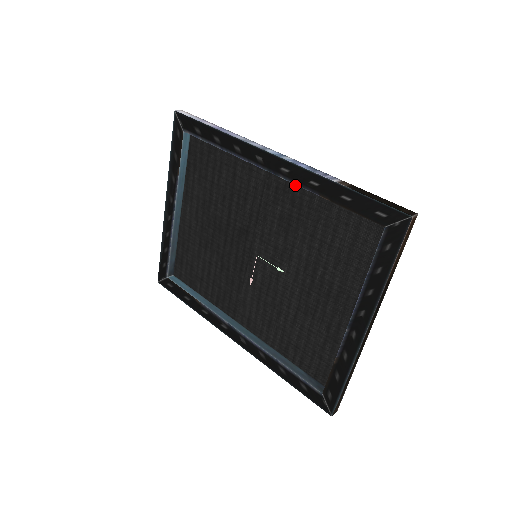
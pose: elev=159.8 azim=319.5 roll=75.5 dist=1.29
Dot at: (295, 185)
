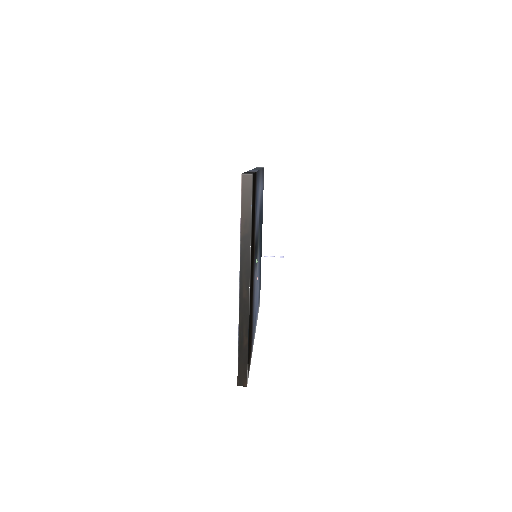
Dot at: occluded
